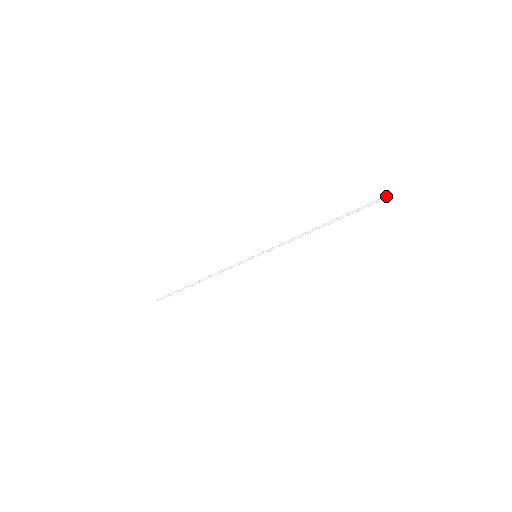
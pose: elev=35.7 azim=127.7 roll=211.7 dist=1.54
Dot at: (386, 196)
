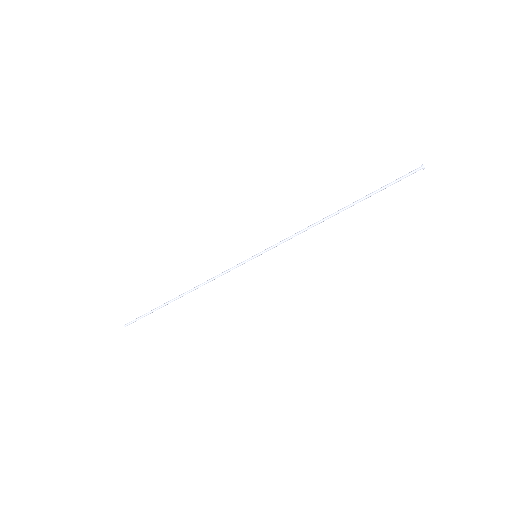
Dot at: (419, 167)
